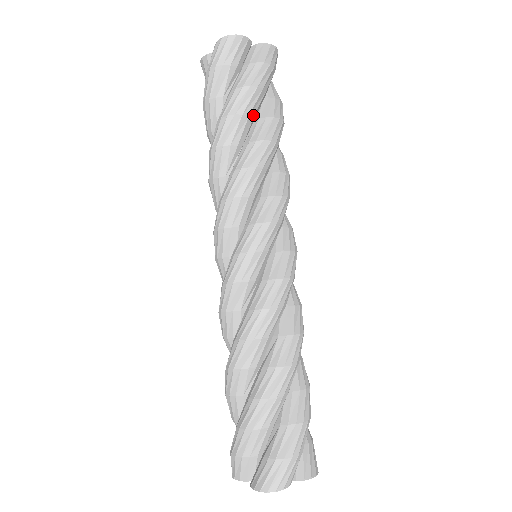
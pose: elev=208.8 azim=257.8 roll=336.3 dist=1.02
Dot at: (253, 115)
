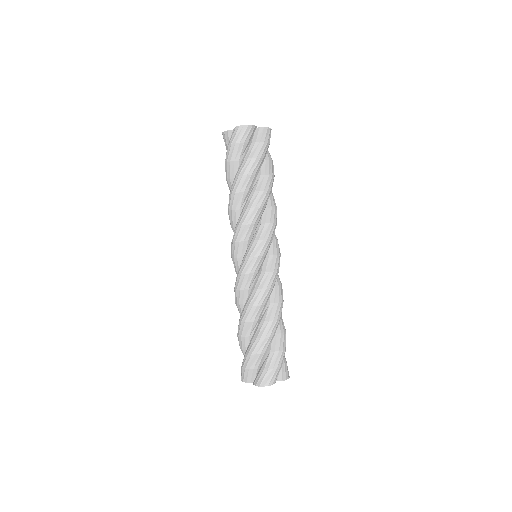
Dot at: (257, 174)
